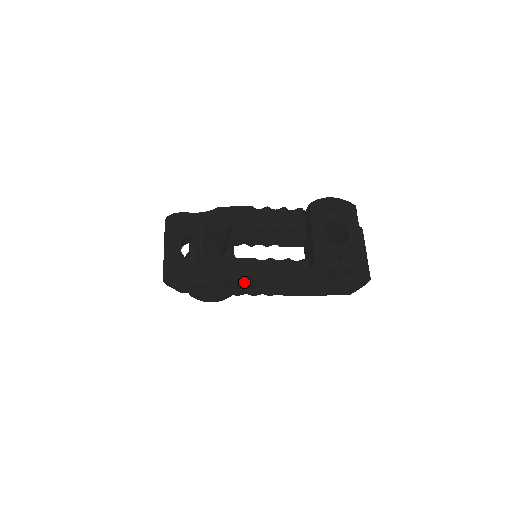
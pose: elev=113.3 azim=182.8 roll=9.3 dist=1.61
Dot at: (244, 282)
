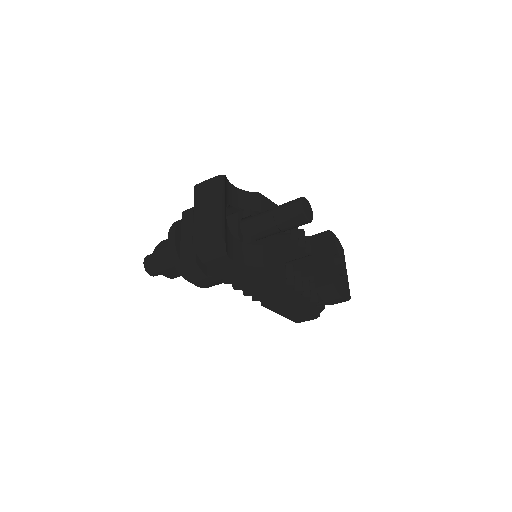
Dot at: (272, 278)
